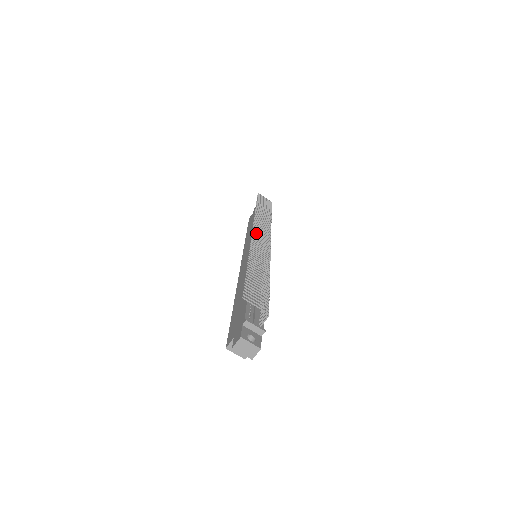
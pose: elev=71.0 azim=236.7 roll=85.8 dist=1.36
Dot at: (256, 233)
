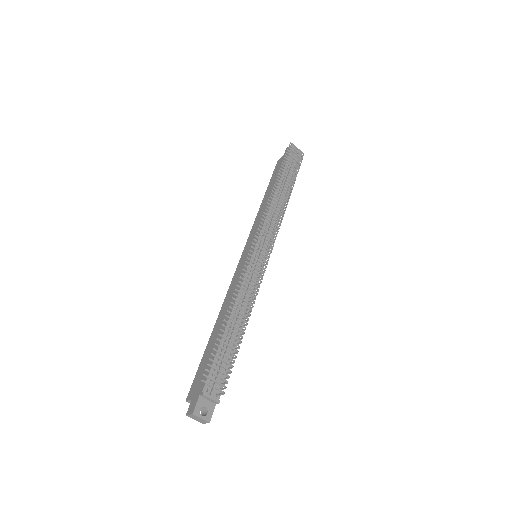
Dot at: (257, 242)
